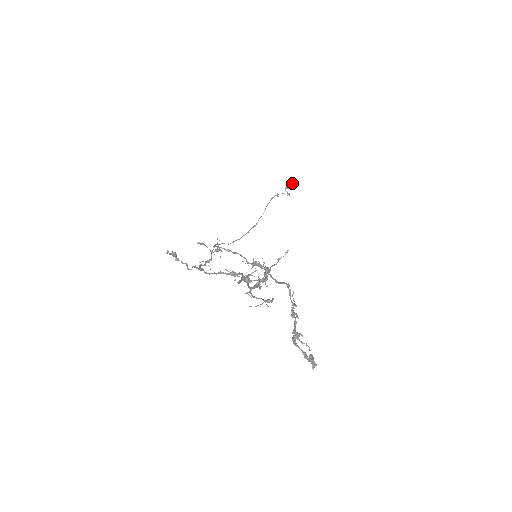
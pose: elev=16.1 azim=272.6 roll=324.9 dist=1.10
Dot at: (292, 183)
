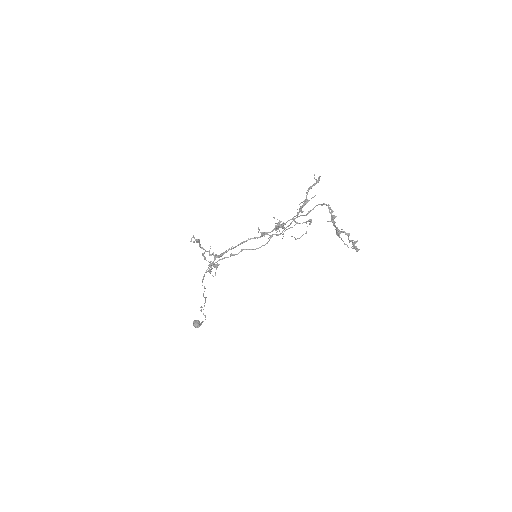
Dot at: (199, 321)
